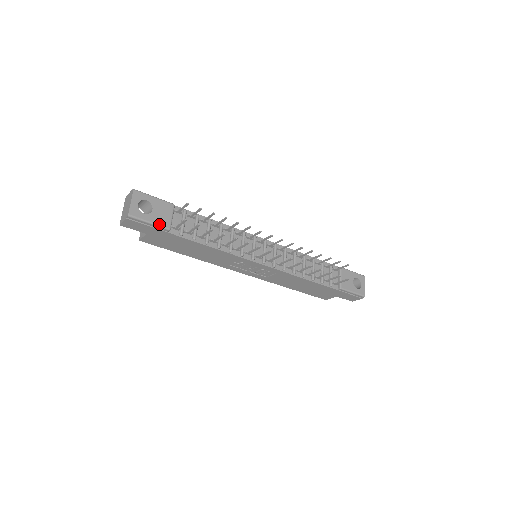
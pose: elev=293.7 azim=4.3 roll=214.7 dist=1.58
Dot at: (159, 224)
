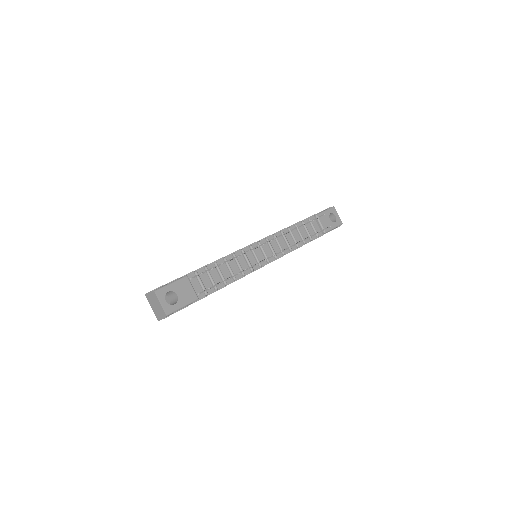
Dot at: (189, 302)
